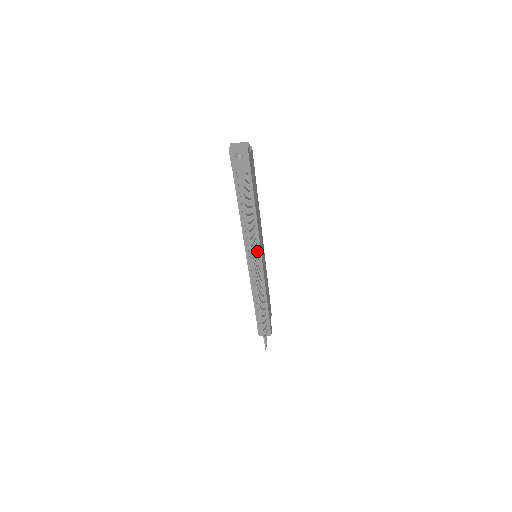
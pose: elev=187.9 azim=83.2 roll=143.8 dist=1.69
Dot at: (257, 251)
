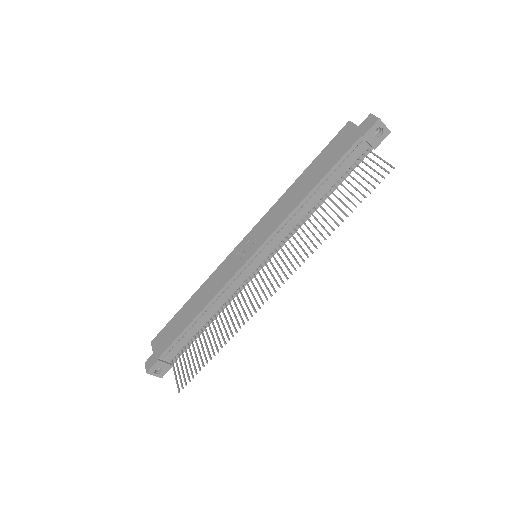
Dot at: (276, 249)
